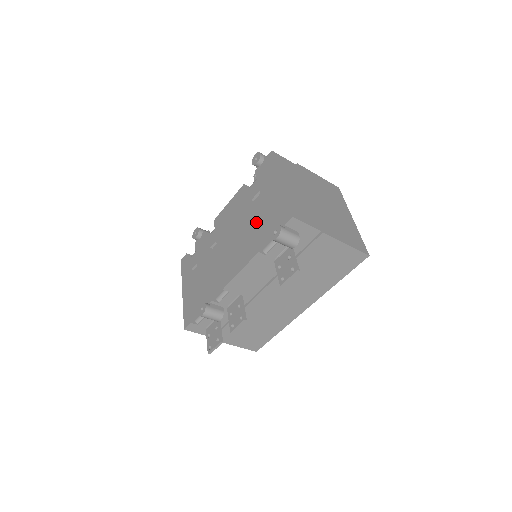
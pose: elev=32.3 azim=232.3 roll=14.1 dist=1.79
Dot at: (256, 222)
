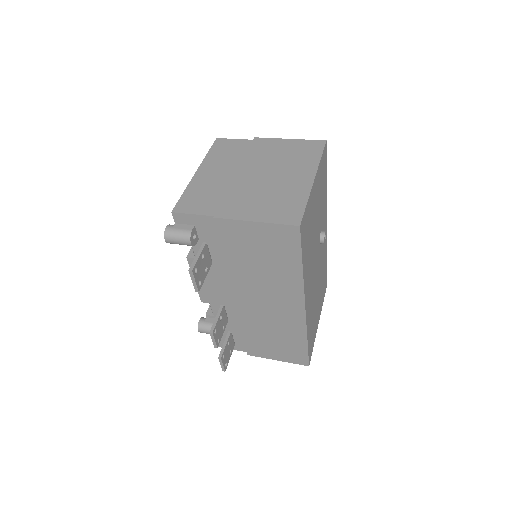
Dot at: occluded
